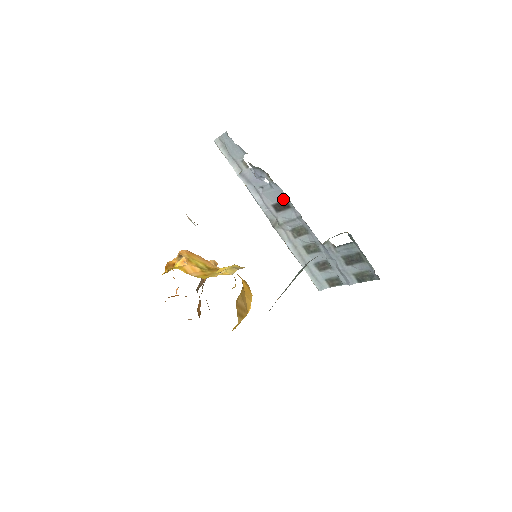
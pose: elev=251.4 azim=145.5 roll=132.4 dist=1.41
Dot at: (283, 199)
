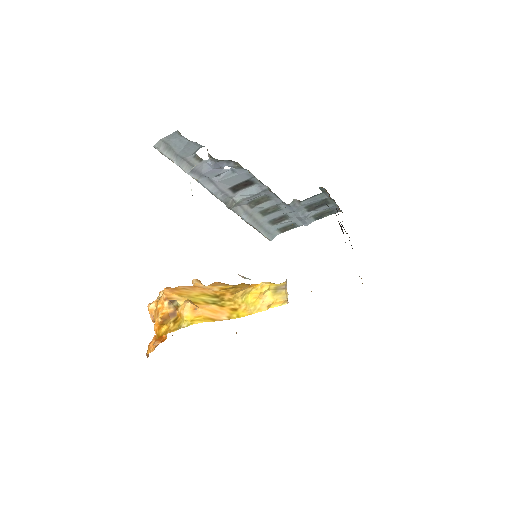
Dot at: (247, 179)
